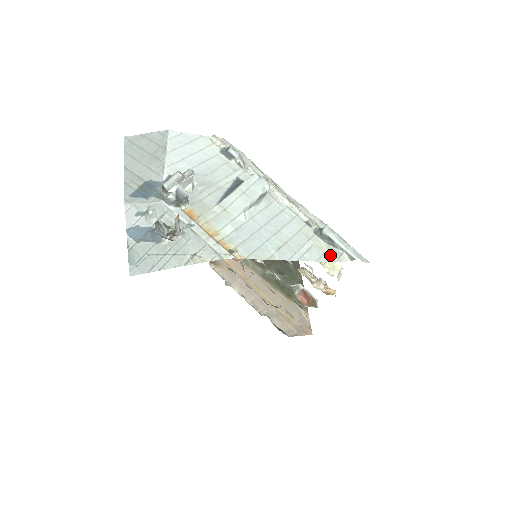
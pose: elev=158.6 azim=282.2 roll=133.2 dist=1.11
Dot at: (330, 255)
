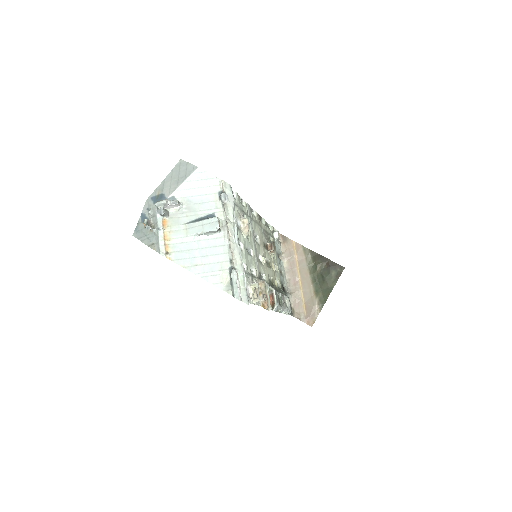
Dot at: (225, 285)
